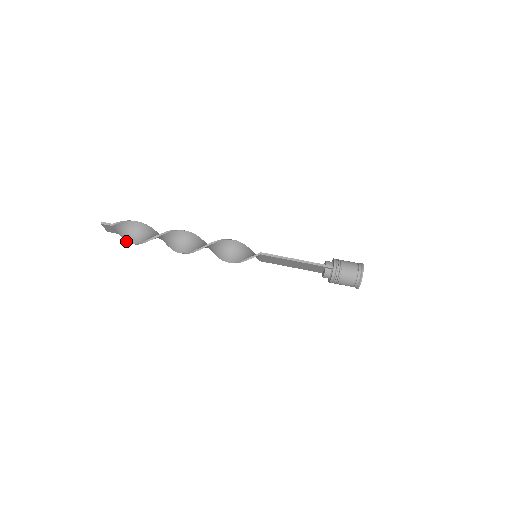
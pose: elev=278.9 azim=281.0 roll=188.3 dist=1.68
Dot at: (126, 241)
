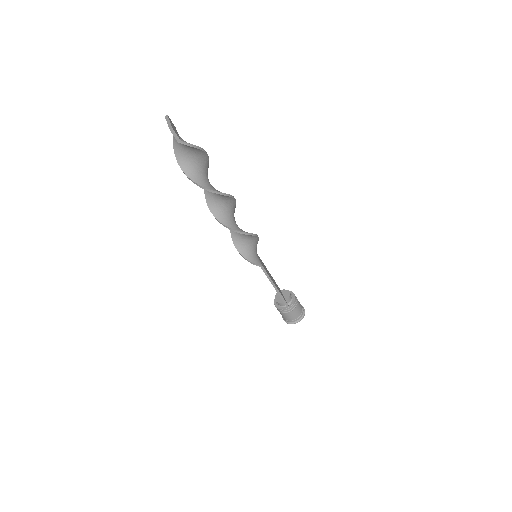
Dot at: (174, 148)
